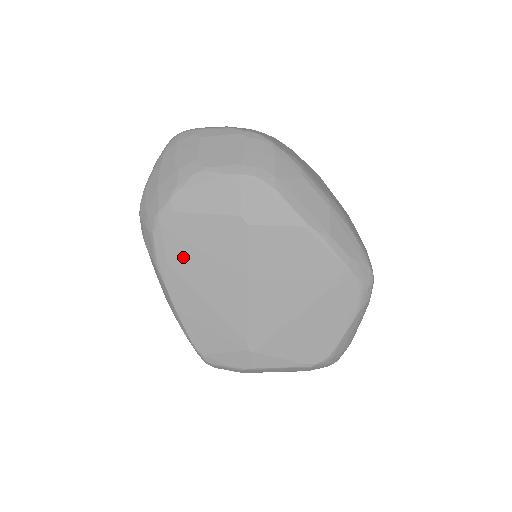
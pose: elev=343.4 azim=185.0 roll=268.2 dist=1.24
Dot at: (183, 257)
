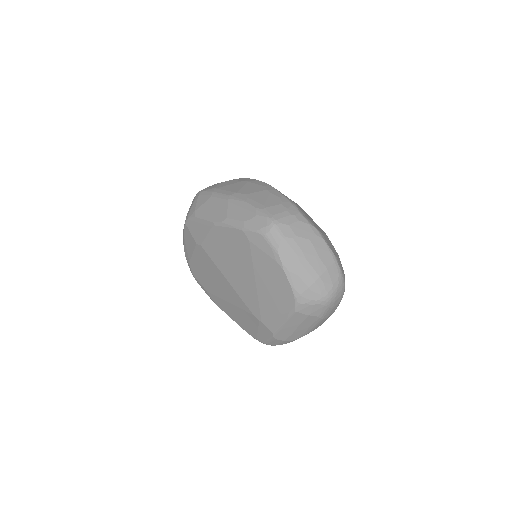
Dot at: (207, 284)
